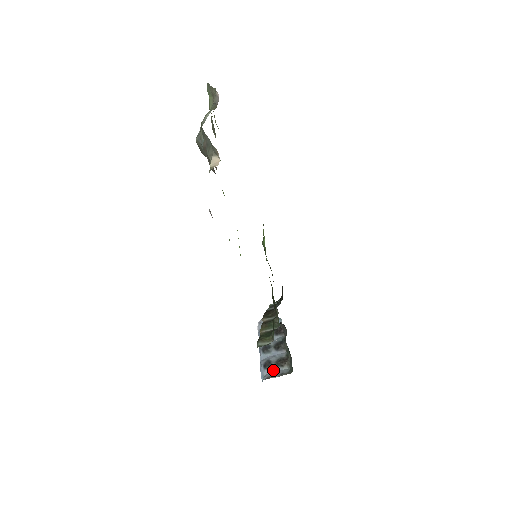
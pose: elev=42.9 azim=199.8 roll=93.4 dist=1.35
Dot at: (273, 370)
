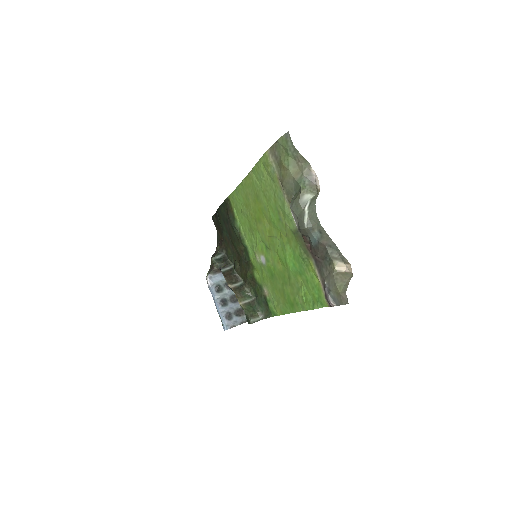
Dot at: (234, 320)
